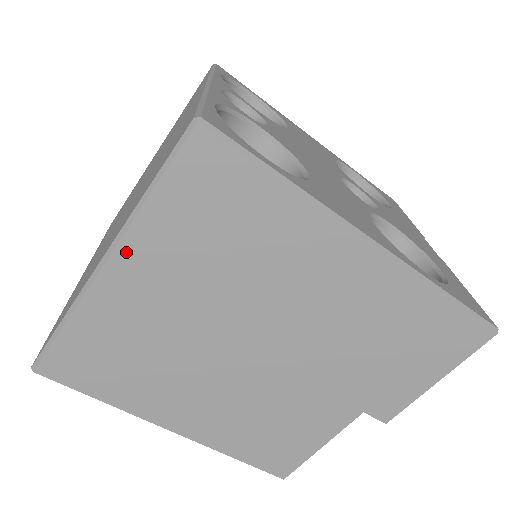
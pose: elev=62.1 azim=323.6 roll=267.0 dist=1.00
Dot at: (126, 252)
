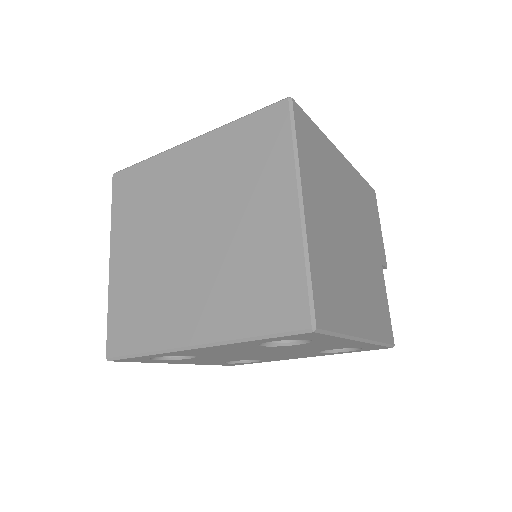
Dot at: (305, 189)
